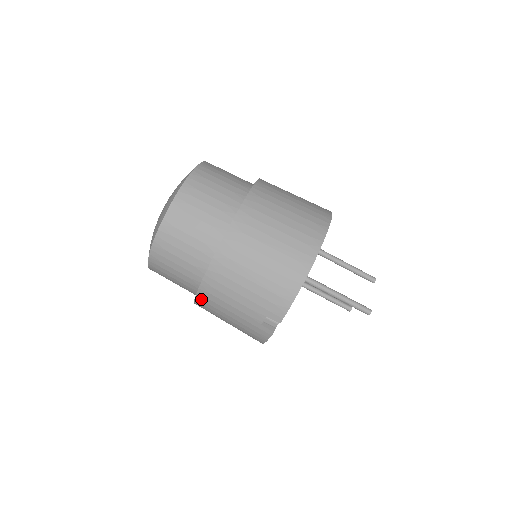
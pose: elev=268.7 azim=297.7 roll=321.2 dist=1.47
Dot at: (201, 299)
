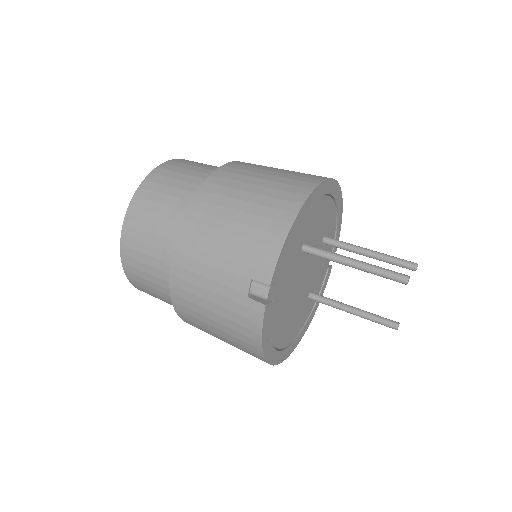
Dot at: (176, 285)
